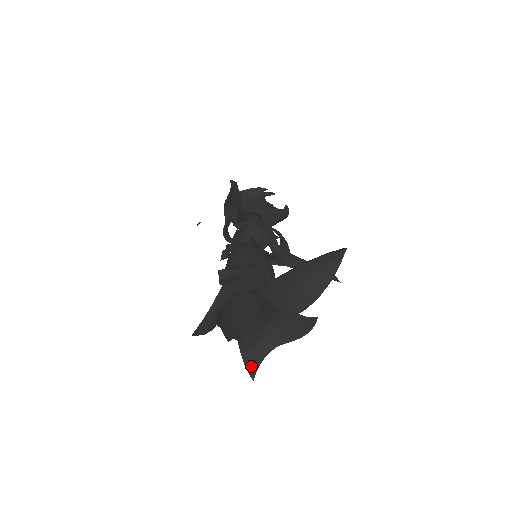
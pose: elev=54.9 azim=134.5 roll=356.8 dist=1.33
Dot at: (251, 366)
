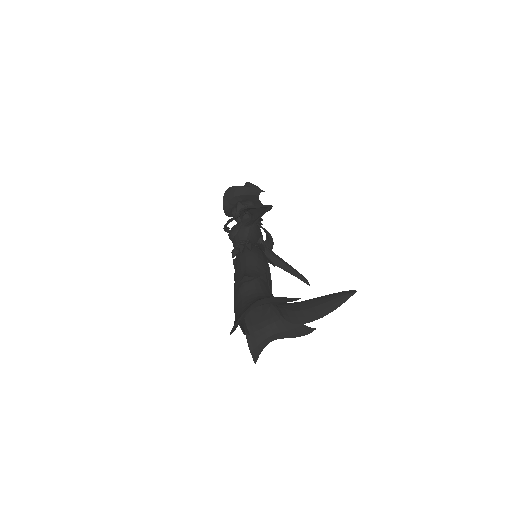
Dot at: (255, 353)
